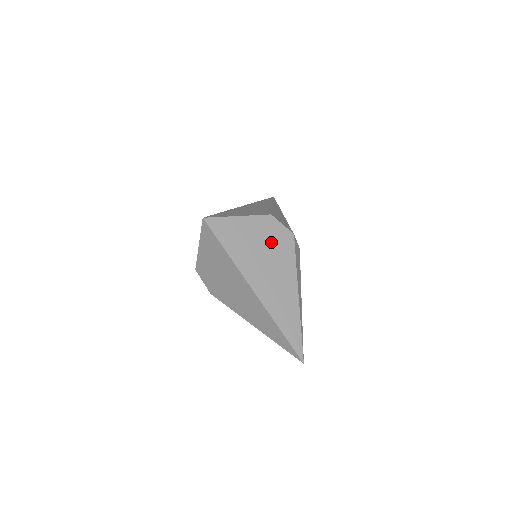
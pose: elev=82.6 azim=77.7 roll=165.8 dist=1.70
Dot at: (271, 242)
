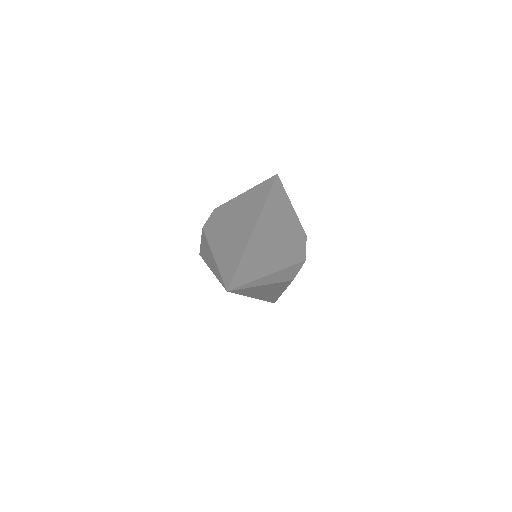
Dot at: (292, 238)
